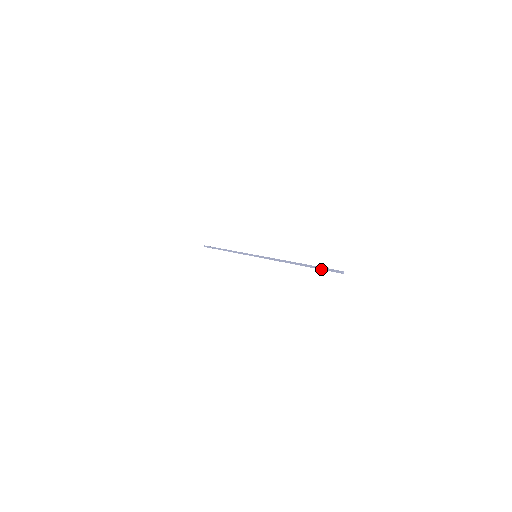
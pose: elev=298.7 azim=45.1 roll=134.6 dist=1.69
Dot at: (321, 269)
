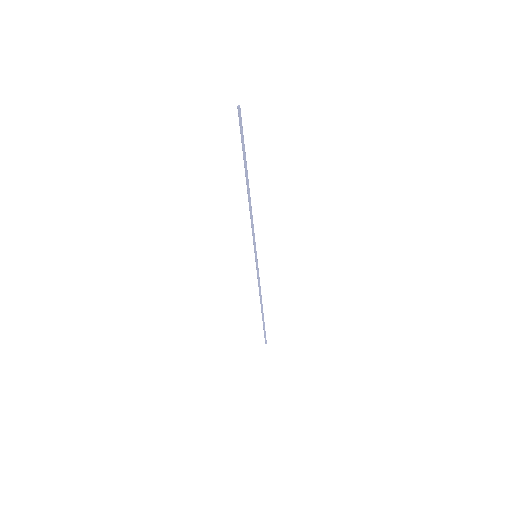
Dot at: (242, 144)
